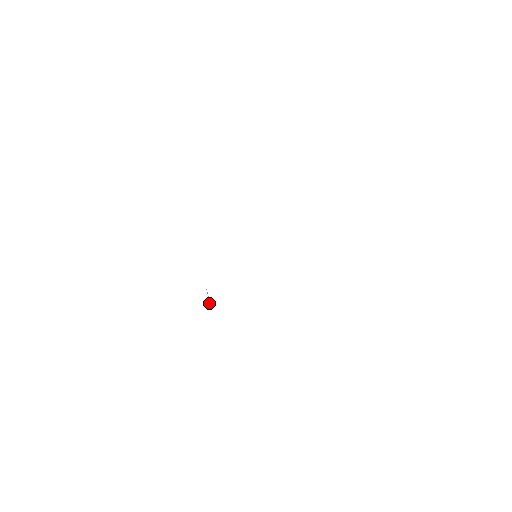
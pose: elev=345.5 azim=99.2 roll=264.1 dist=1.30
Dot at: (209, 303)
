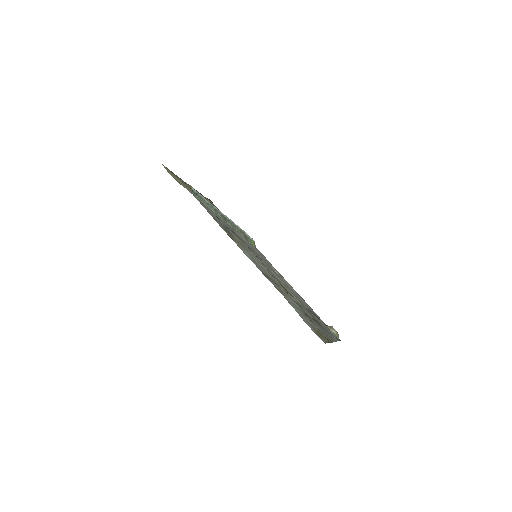
Dot at: (245, 238)
